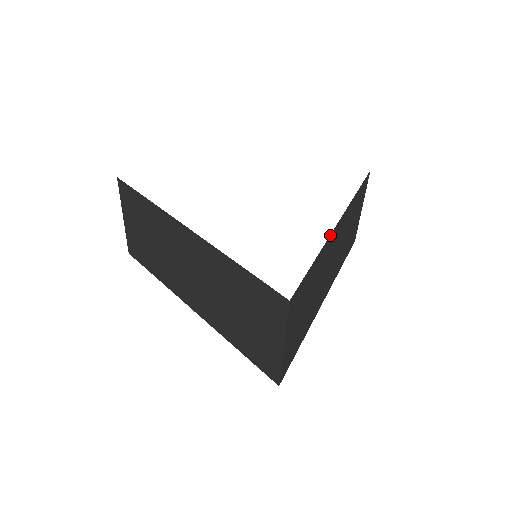
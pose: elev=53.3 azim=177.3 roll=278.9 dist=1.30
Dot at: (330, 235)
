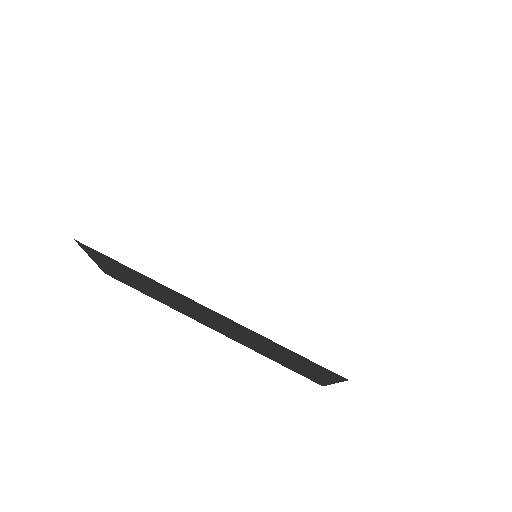
Dot at: occluded
